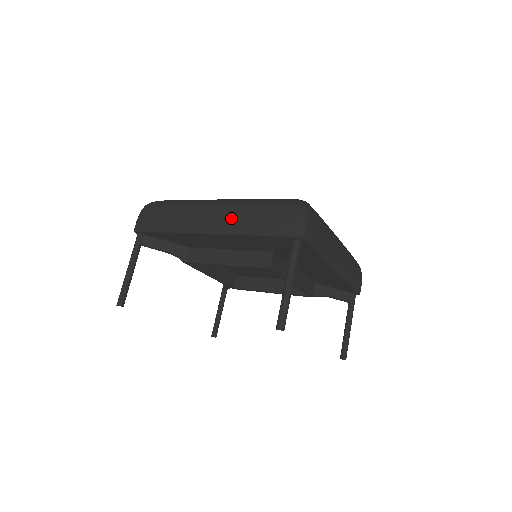
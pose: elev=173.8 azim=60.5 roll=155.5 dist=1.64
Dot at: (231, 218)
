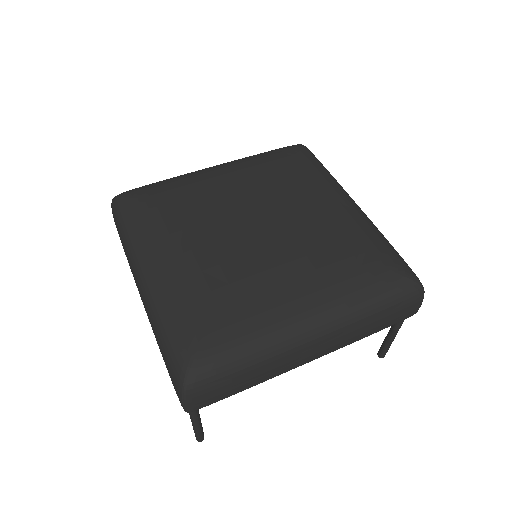
Dot at: (148, 317)
